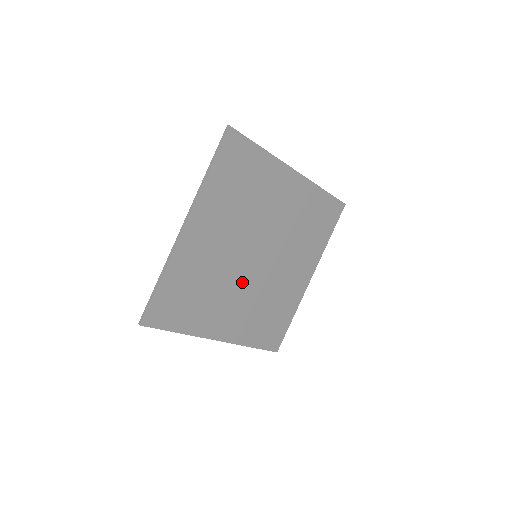
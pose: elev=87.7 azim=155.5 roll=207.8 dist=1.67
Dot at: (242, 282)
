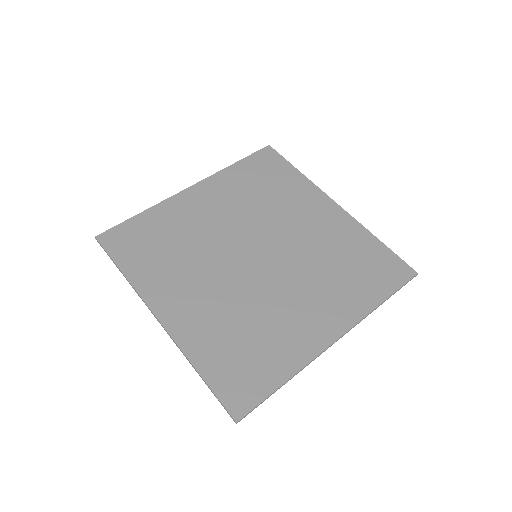
Dot at: (225, 271)
